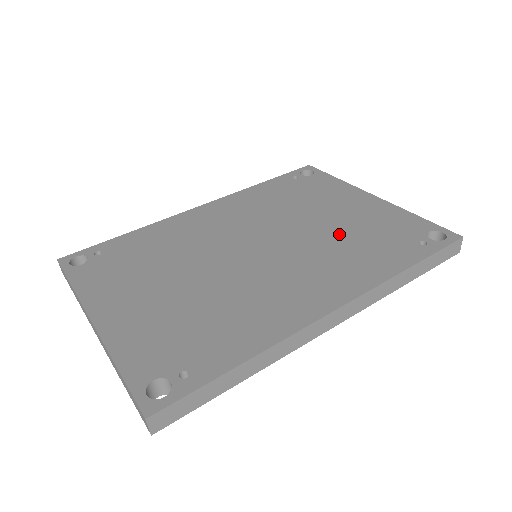
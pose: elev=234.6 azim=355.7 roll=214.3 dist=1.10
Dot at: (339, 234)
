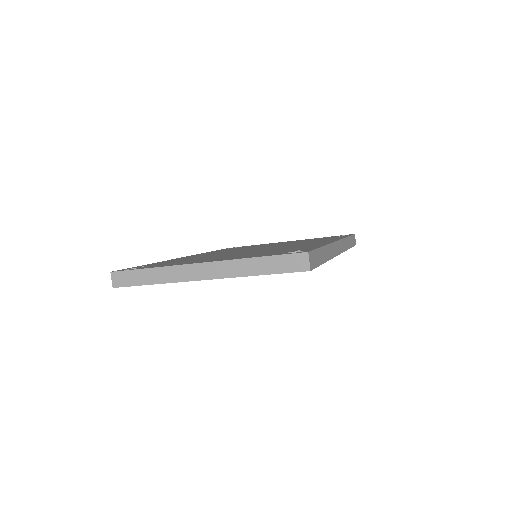
Dot at: (294, 242)
